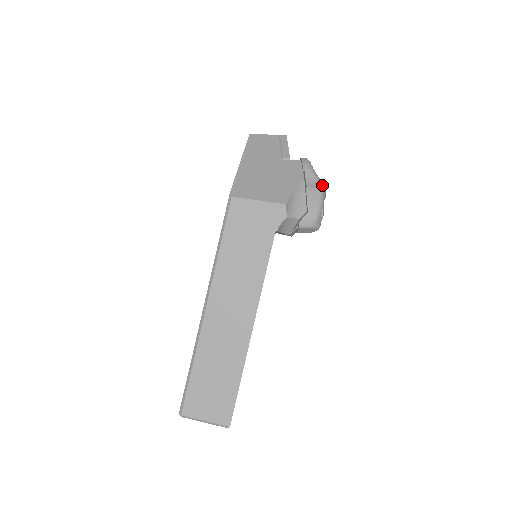
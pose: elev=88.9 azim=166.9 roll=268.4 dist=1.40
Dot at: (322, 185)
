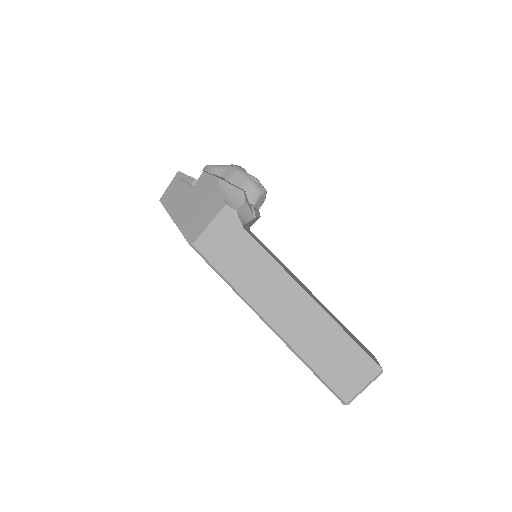
Dot at: (232, 166)
